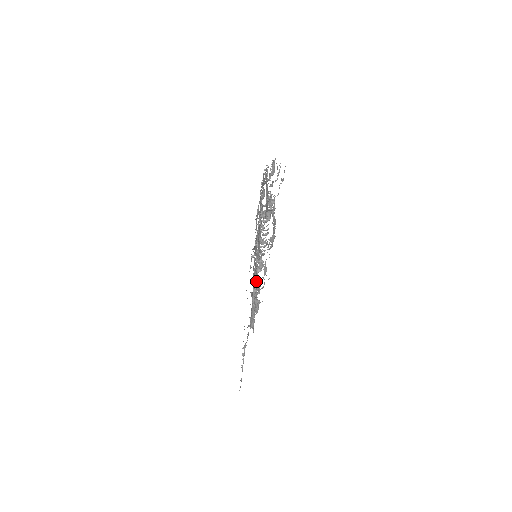
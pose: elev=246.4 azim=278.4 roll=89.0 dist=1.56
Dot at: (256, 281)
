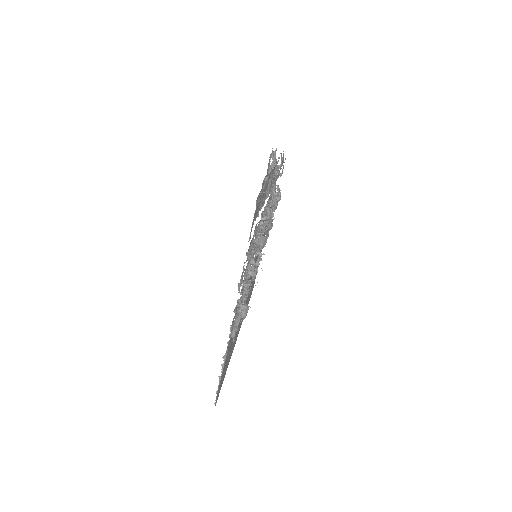
Dot at: (240, 286)
